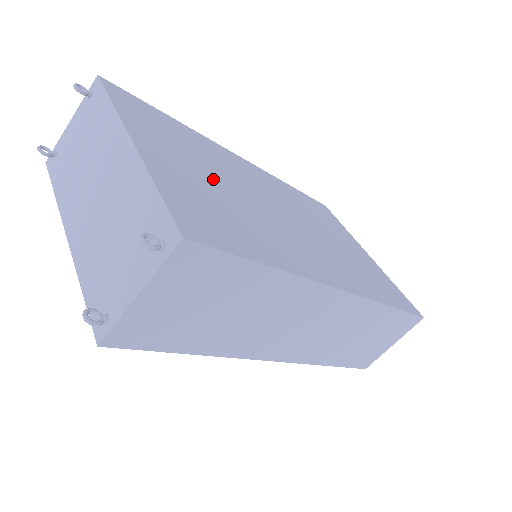
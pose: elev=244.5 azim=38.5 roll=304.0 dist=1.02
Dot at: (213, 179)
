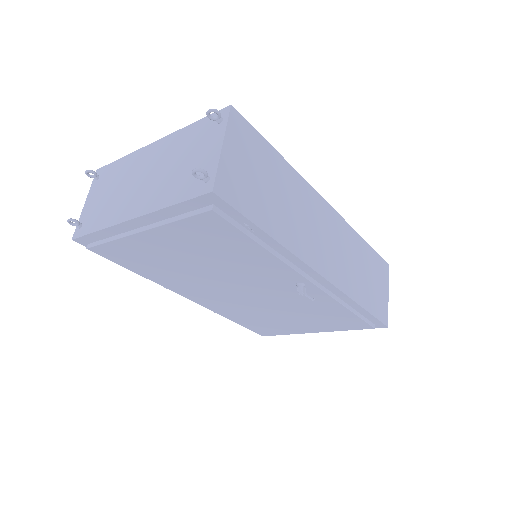
Dot at: occluded
